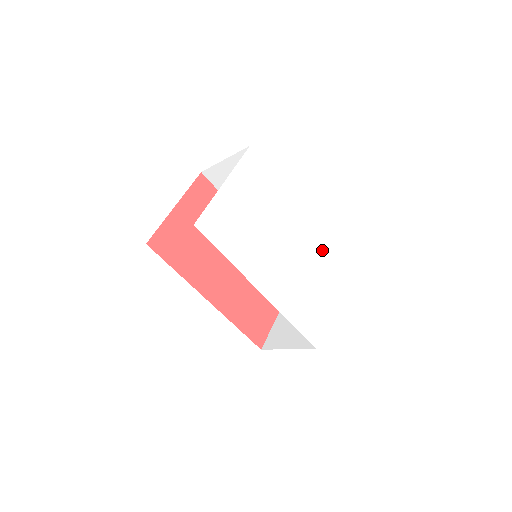
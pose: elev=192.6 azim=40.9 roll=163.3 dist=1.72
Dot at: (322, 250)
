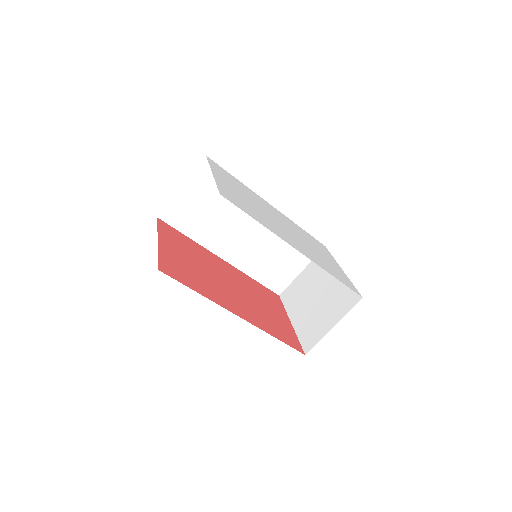
Dot at: (302, 232)
